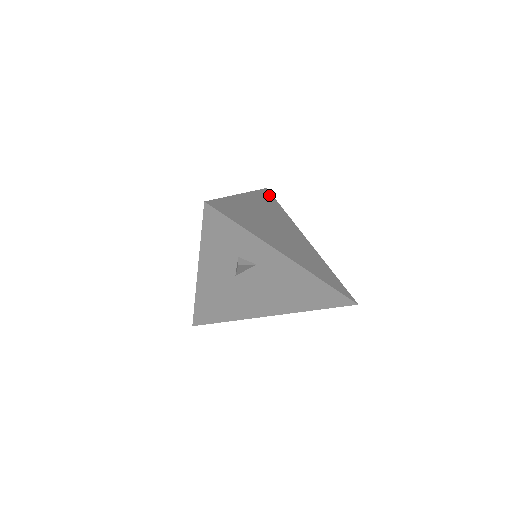
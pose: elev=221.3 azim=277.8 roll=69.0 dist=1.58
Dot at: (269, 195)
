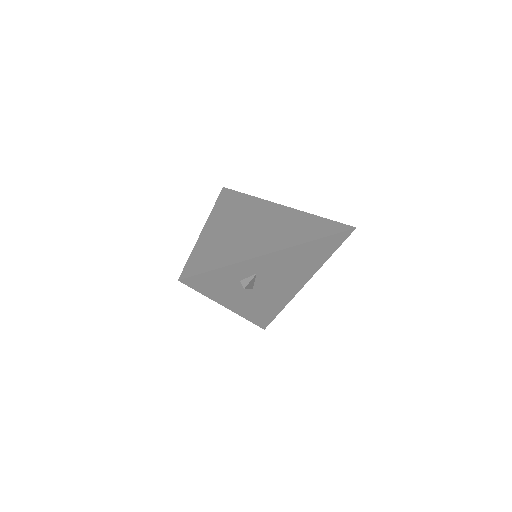
Dot at: (228, 194)
